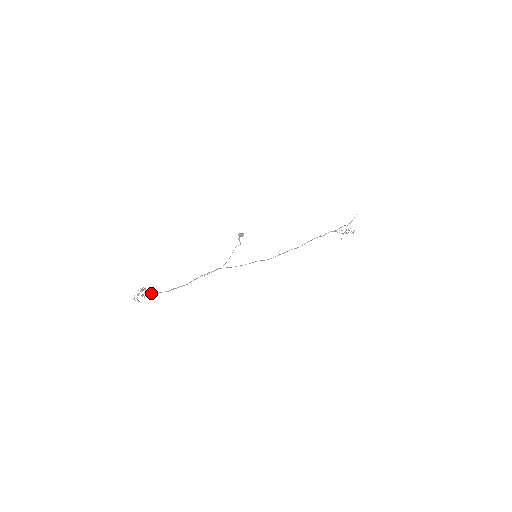
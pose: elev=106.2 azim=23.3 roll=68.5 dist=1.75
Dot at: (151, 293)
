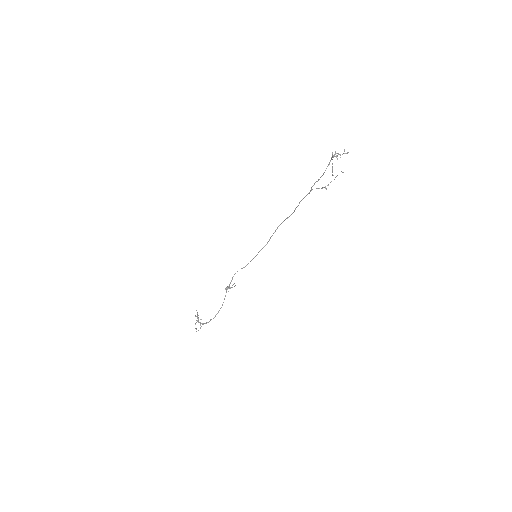
Dot at: occluded
